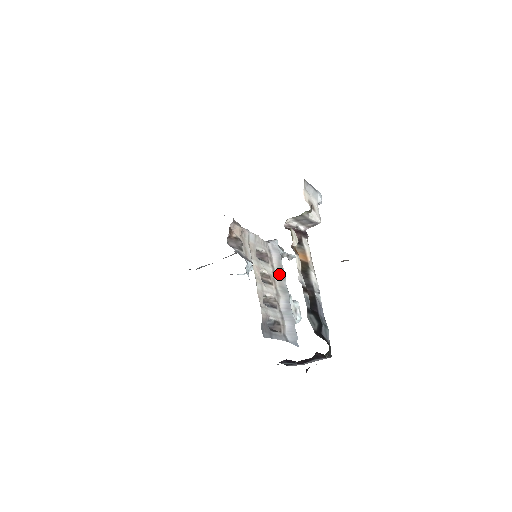
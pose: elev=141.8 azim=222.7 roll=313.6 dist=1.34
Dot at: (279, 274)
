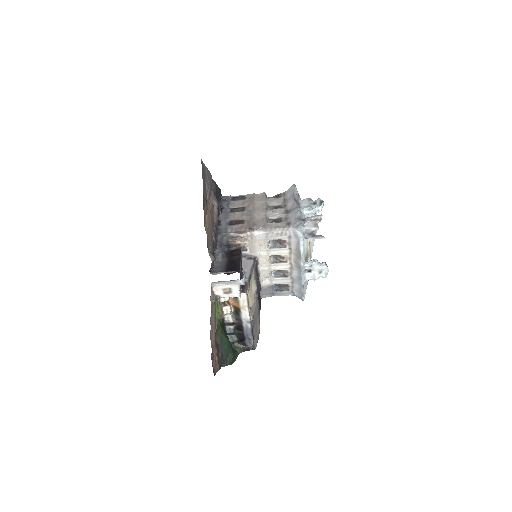
Dot at: (296, 255)
